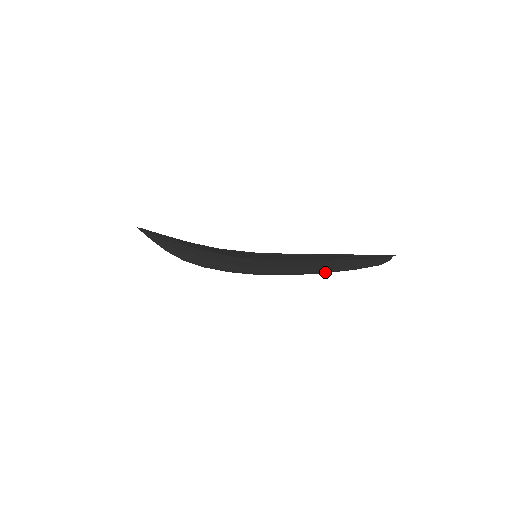
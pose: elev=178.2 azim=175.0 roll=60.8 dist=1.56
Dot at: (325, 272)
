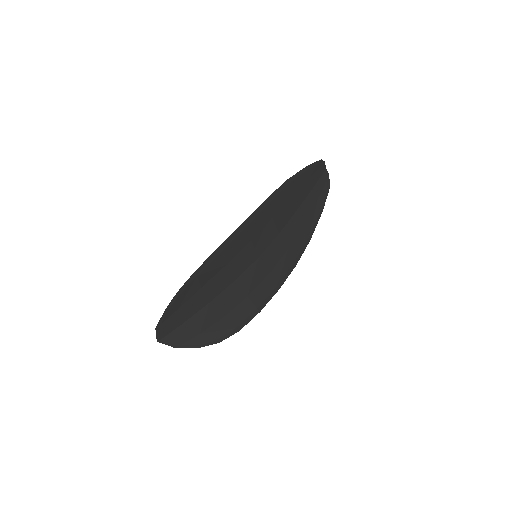
Dot at: (311, 234)
